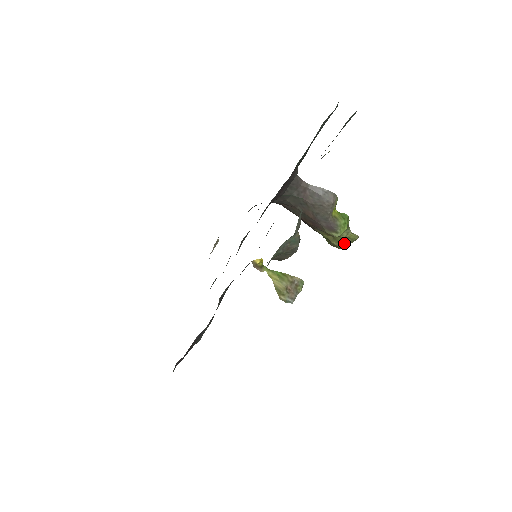
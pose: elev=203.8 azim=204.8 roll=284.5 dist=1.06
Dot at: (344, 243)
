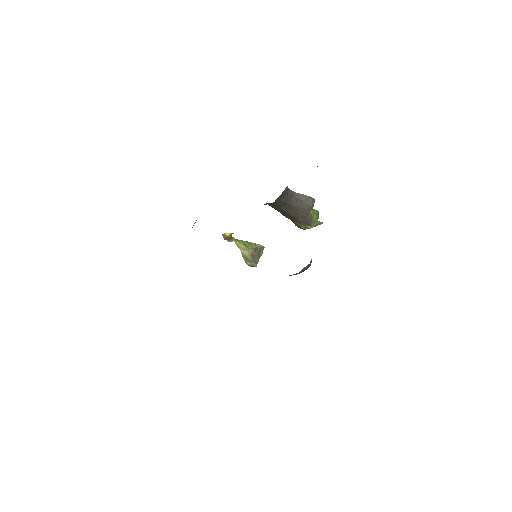
Dot at: occluded
